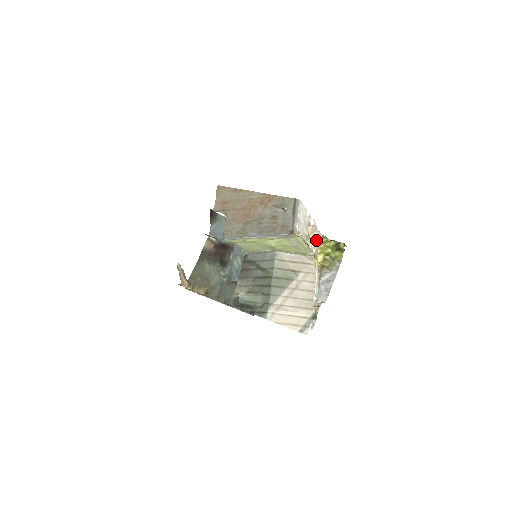
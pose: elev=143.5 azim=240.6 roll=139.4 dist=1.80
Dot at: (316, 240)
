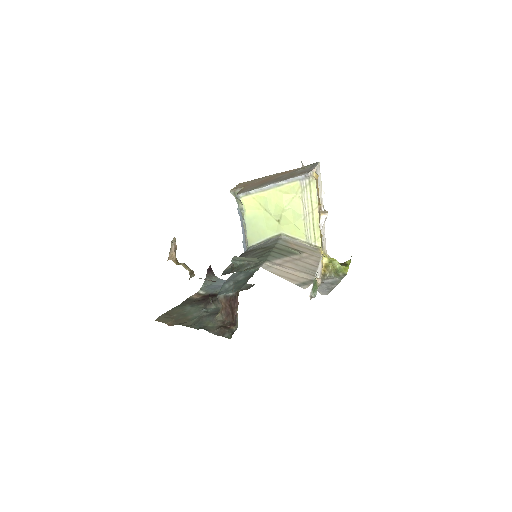
Dot at: (323, 243)
